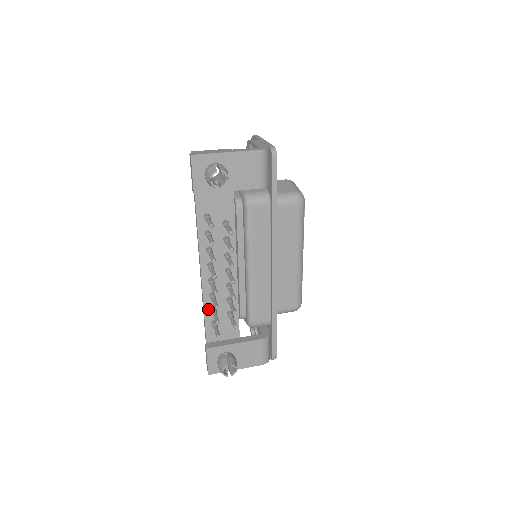
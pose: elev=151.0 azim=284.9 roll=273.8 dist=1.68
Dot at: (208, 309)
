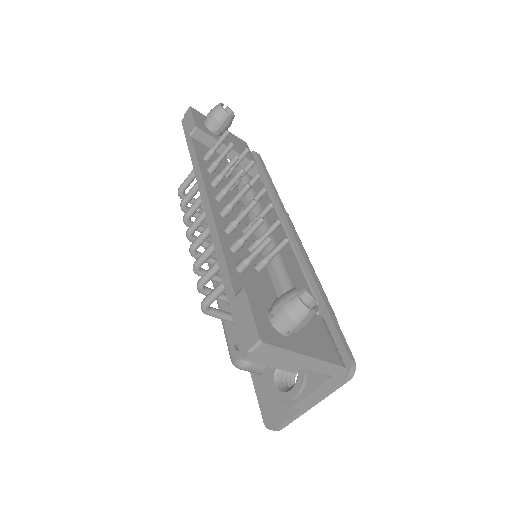
Dot at: (226, 247)
